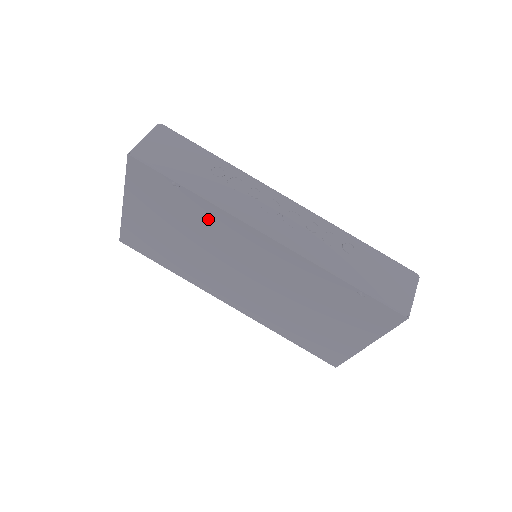
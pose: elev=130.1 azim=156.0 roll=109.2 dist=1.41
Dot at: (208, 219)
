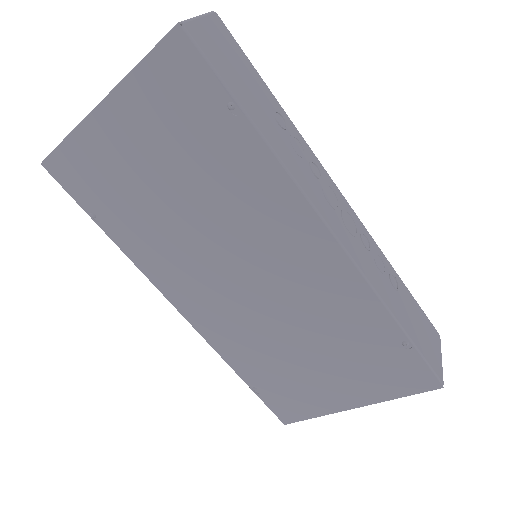
Dot at: (249, 180)
